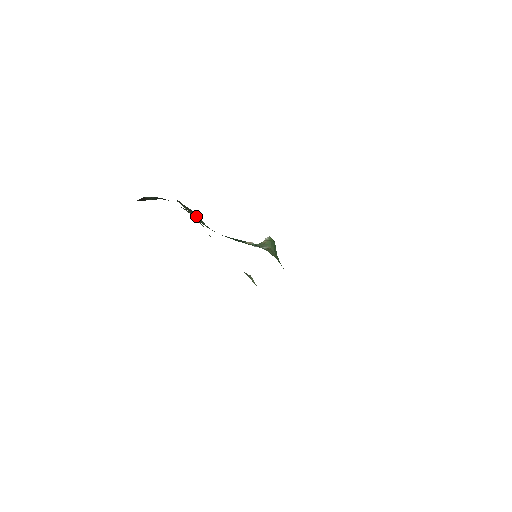
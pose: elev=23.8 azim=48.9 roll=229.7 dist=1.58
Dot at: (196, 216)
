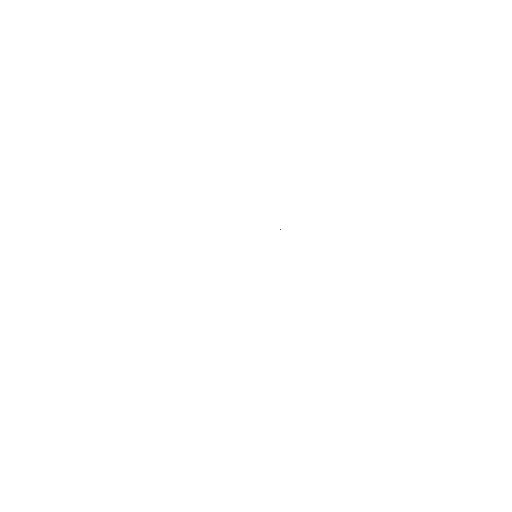
Dot at: occluded
